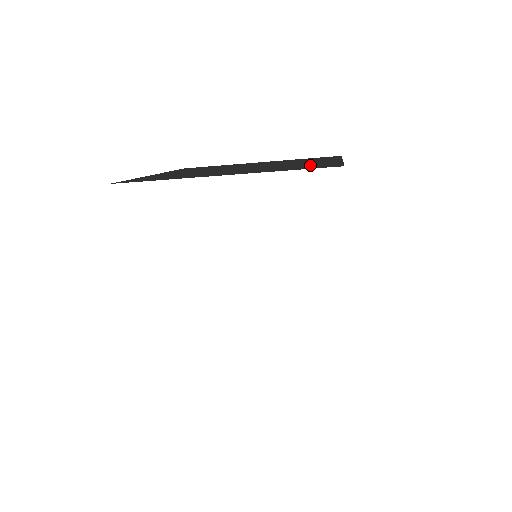
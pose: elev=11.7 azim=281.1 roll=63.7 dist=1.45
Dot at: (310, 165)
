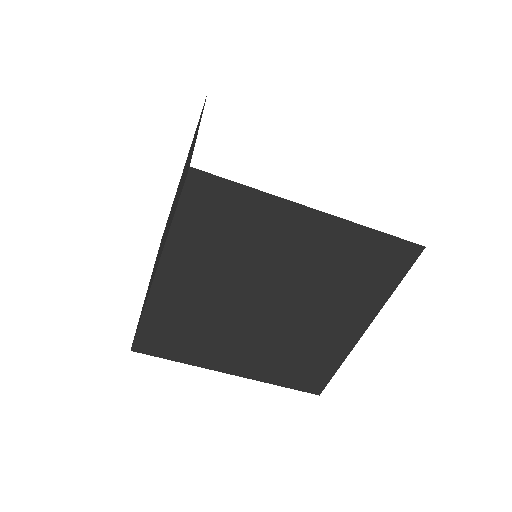
Dot at: occluded
